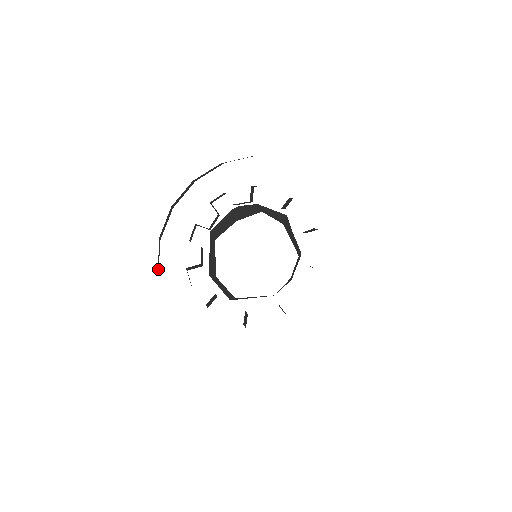
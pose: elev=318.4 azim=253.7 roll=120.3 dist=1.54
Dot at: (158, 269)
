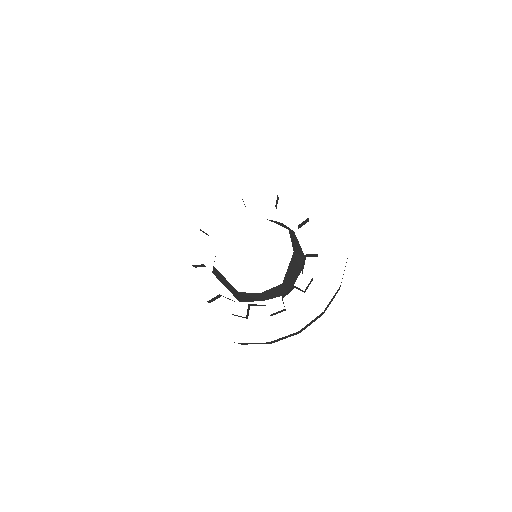
Dot at: occluded
